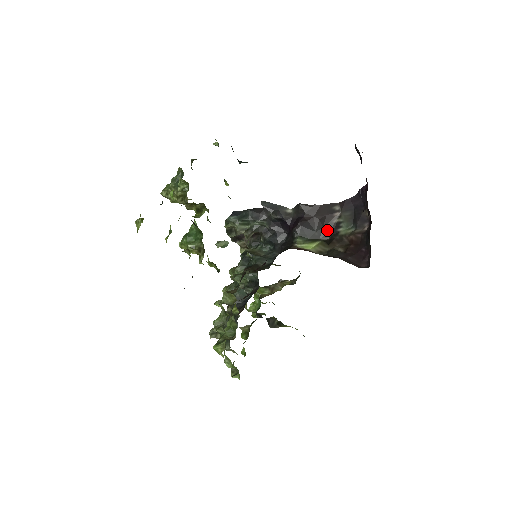
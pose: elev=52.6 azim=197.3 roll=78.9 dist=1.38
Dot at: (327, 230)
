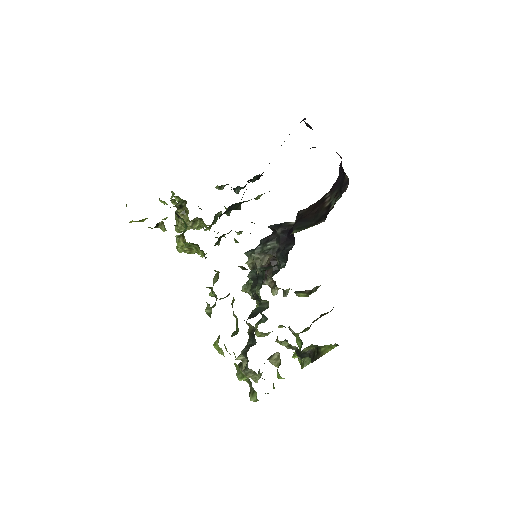
Dot at: (322, 215)
